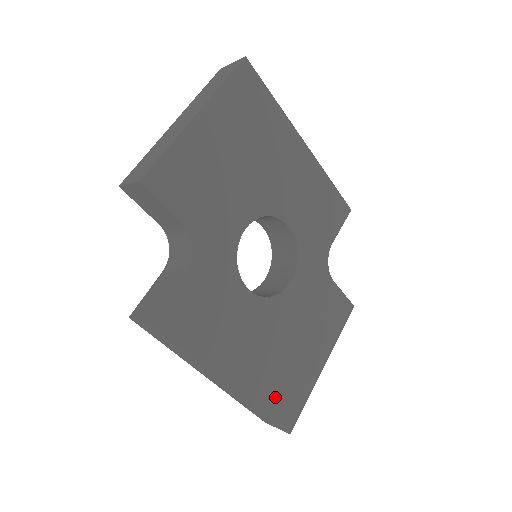
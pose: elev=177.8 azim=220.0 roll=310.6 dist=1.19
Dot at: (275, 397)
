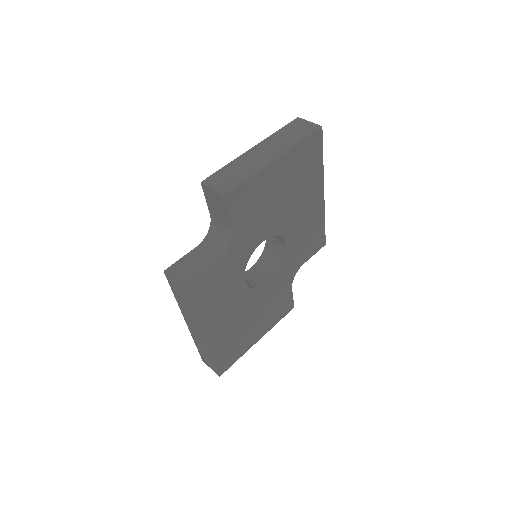
Dot at: (224, 352)
